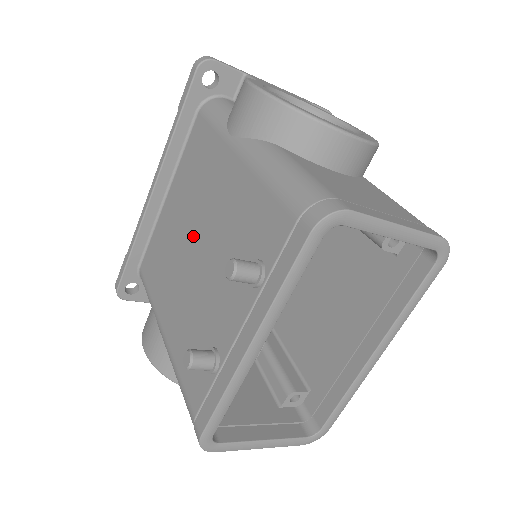
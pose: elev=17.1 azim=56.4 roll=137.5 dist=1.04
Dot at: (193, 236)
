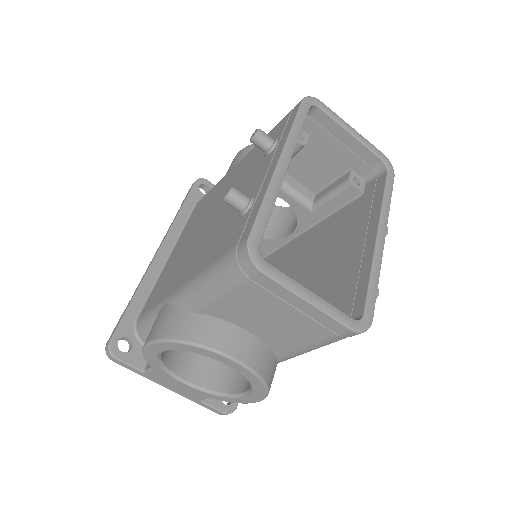
Dot at: (206, 222)
